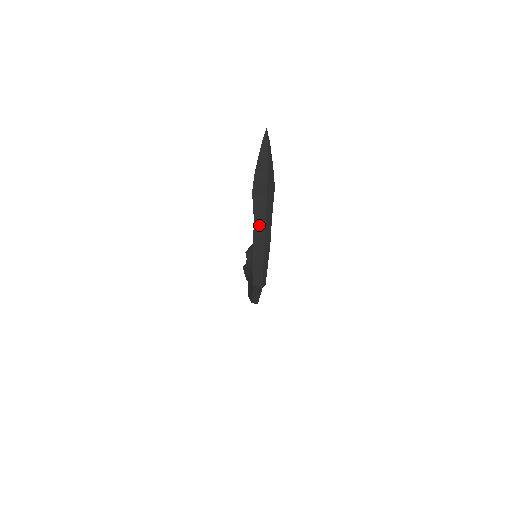
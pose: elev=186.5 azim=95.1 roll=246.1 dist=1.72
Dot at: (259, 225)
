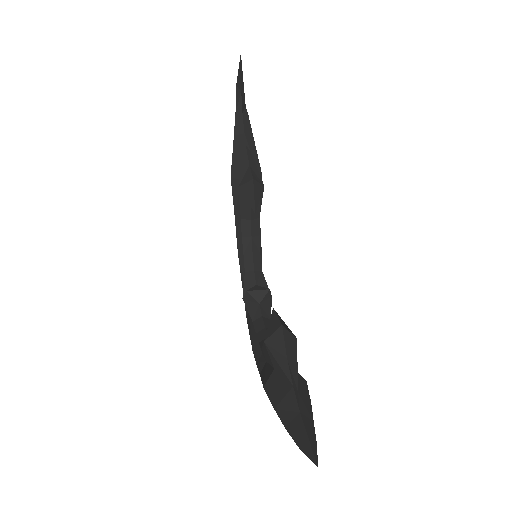
Dot at: occluded
